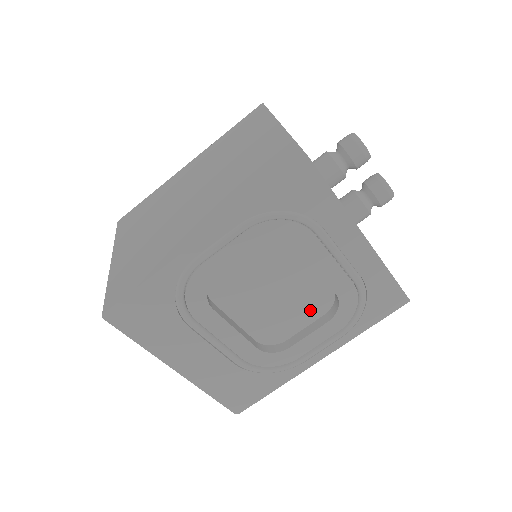
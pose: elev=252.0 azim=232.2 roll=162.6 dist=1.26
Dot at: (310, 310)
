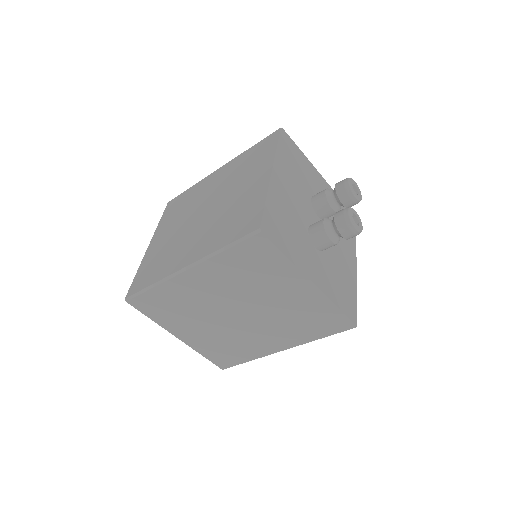
Dot at: occluded
